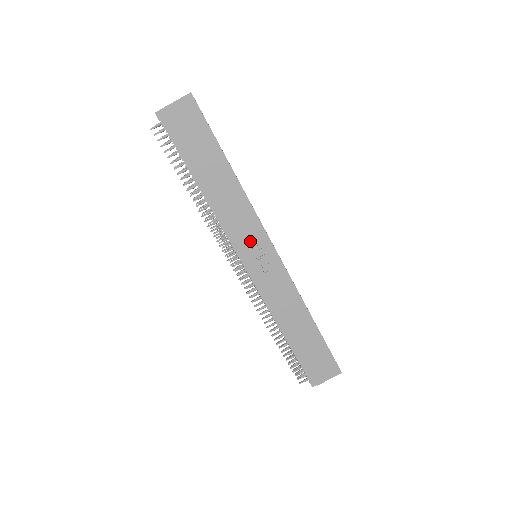
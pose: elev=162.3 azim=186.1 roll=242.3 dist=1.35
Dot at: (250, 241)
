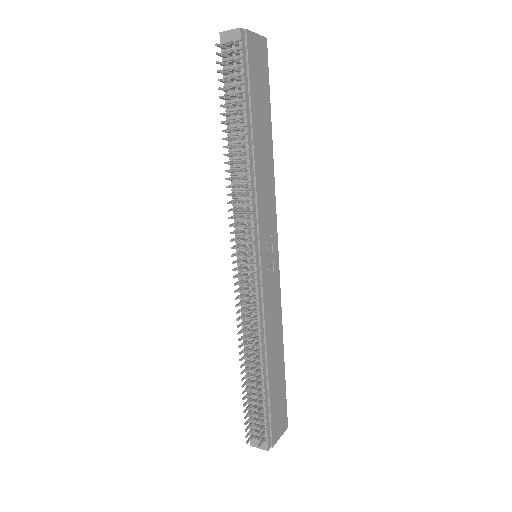
Dot at: (267, 231)
